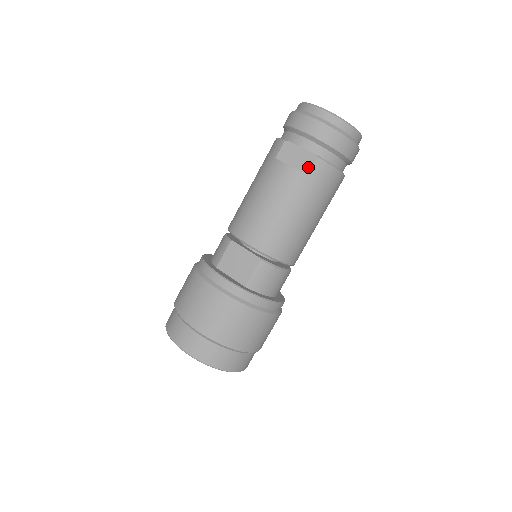
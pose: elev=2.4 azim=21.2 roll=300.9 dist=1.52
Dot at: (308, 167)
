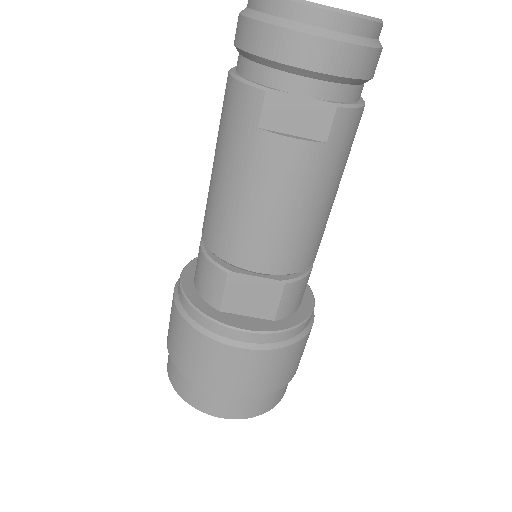
Dot at: (324, 129)
